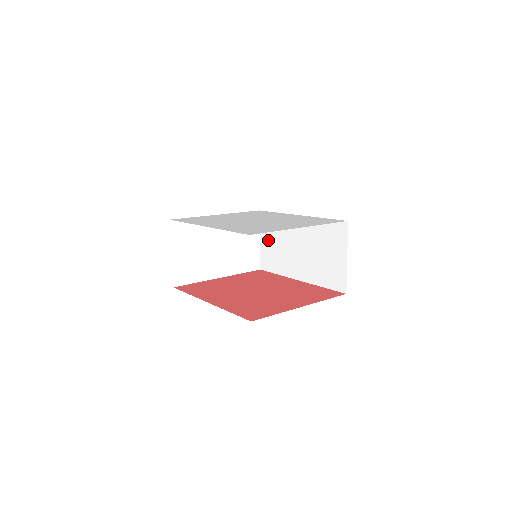
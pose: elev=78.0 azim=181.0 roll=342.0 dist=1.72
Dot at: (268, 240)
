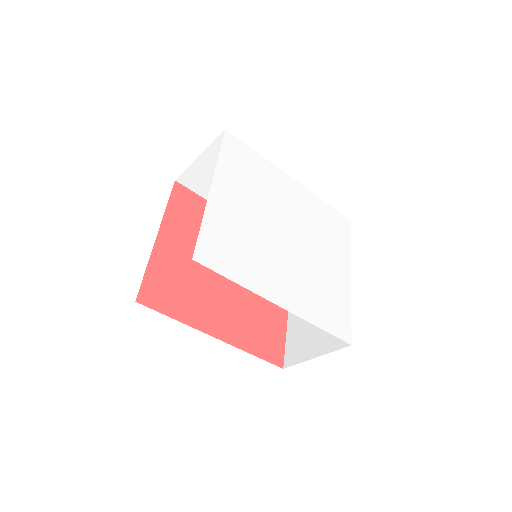
Dot at: occluded
